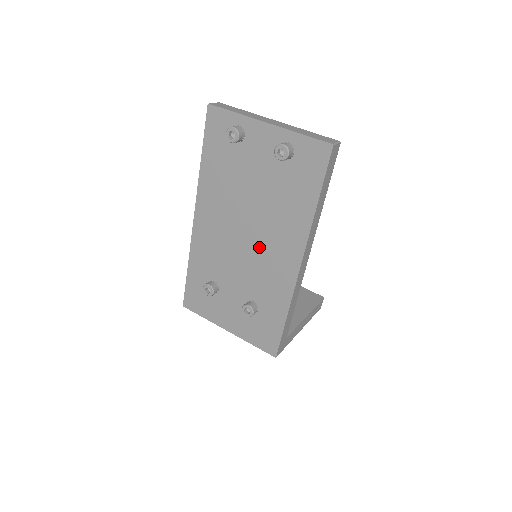
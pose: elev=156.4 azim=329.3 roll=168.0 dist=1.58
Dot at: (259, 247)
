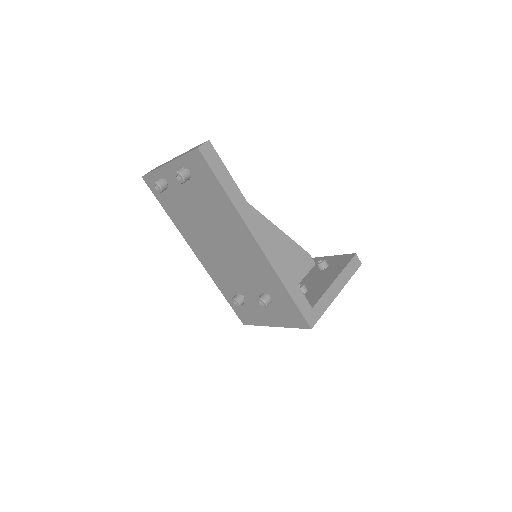
Dot at: (233, 250)
